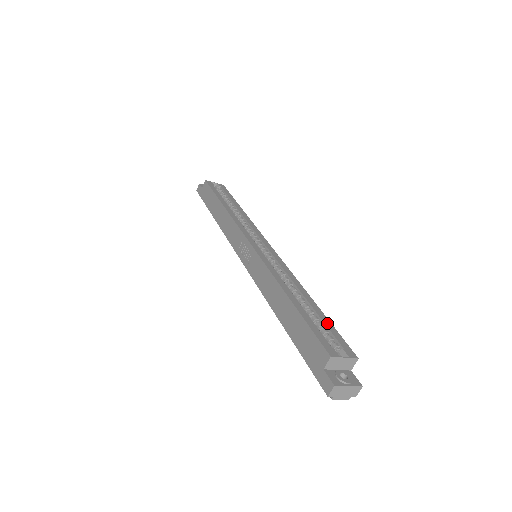
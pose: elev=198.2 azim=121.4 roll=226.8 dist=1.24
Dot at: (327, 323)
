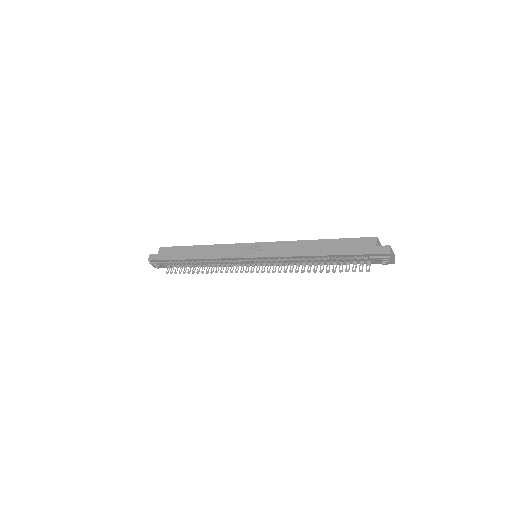
Dot at: occluded
